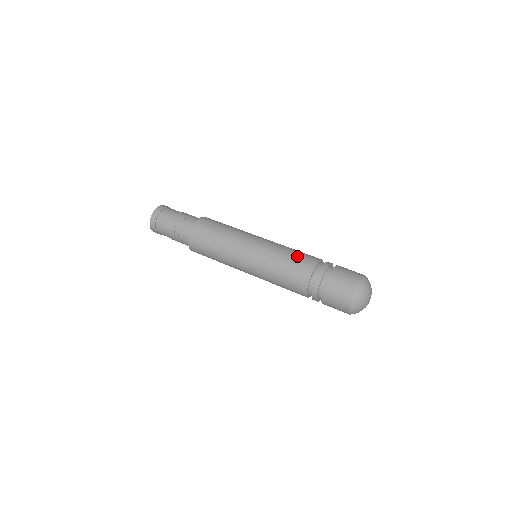
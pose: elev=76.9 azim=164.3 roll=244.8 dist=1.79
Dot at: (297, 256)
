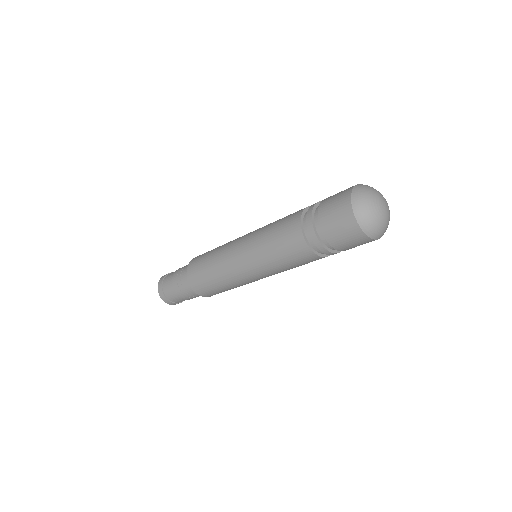
Dot at: (279, 237)
